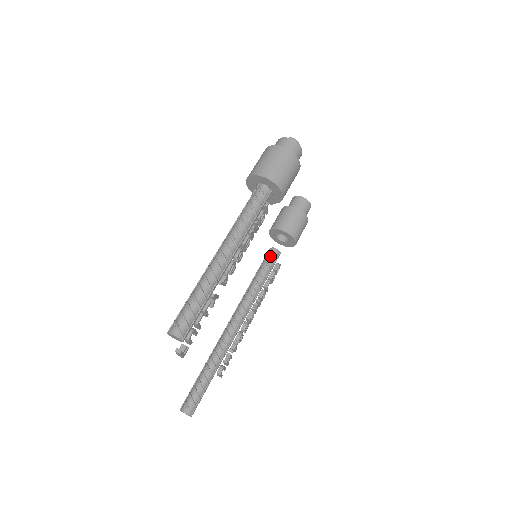
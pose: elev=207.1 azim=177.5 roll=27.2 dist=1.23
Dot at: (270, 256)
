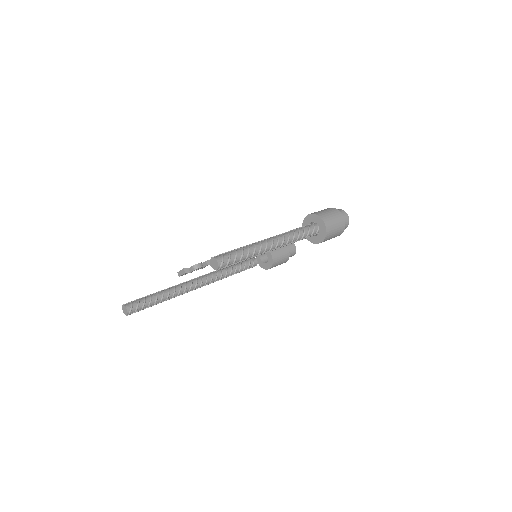
Dot at: (251, 262)
